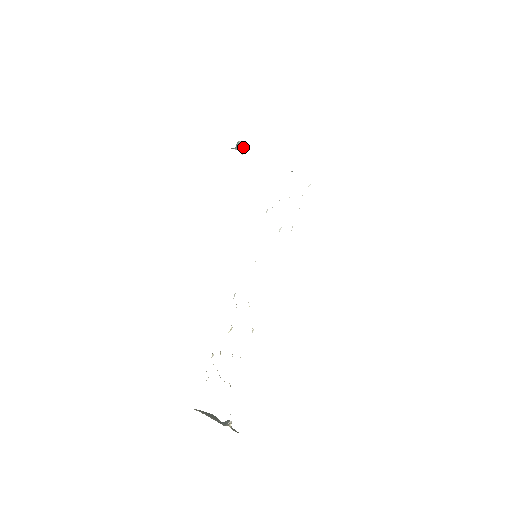
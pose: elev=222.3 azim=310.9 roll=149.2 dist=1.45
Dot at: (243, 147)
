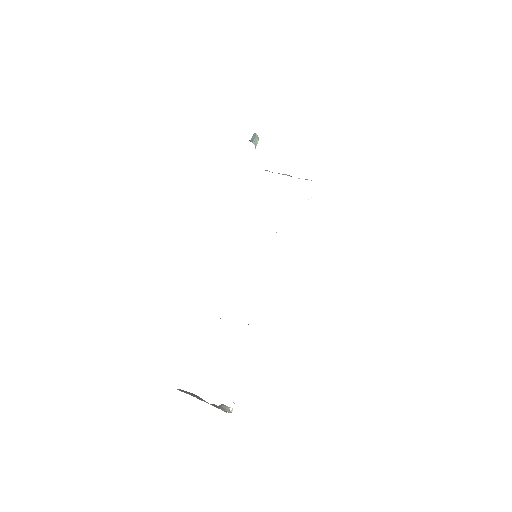
Dot at: (257, 141)
